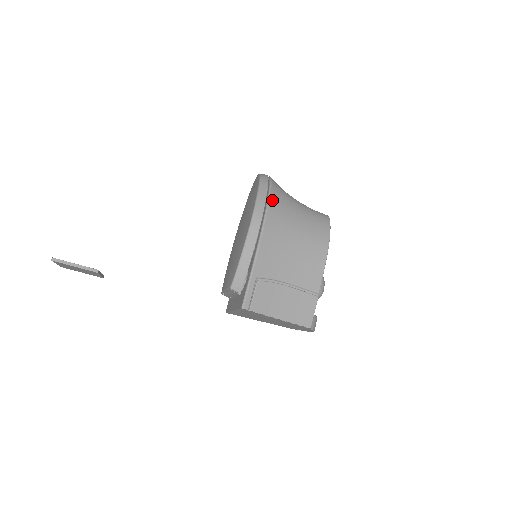
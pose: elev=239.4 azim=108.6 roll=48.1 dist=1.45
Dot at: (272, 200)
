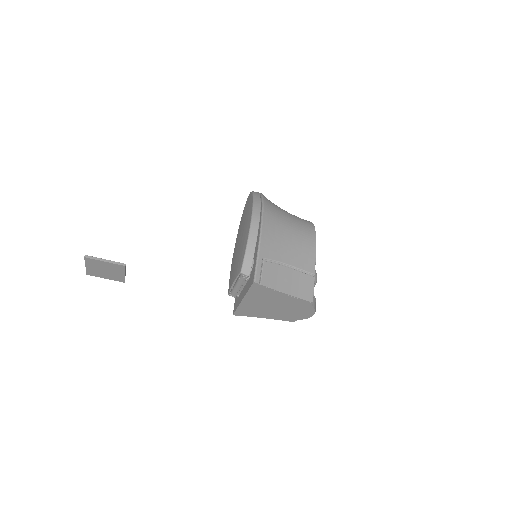
Dot at: (265, 204)
